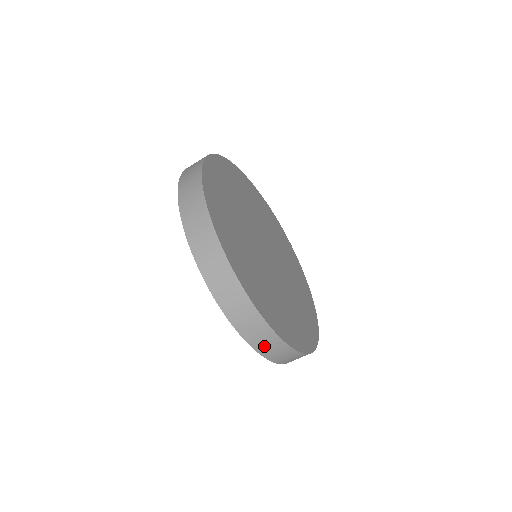
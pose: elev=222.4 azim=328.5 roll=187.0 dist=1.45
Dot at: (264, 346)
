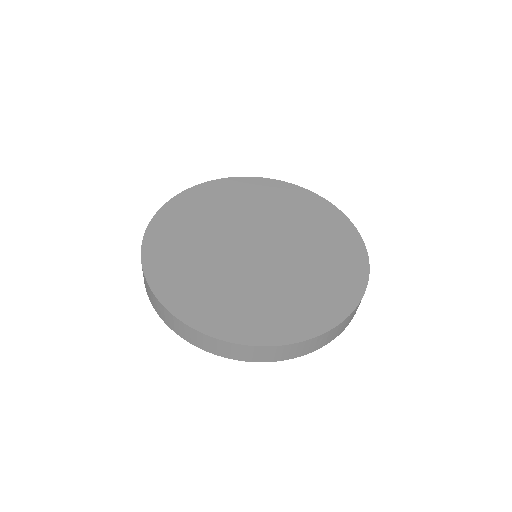
Dot at: (250, 356)
